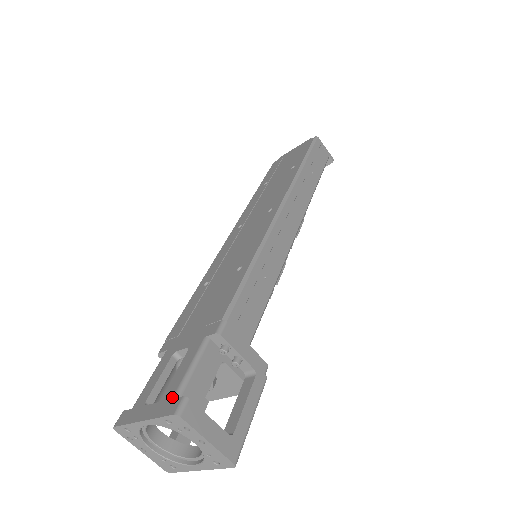
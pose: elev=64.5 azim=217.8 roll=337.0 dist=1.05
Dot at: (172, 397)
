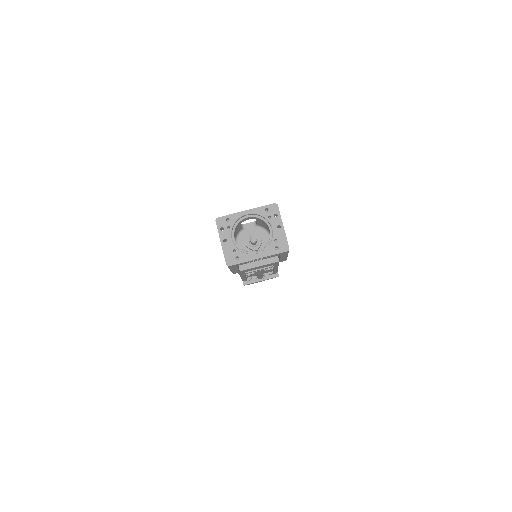
Dot at: occluded
